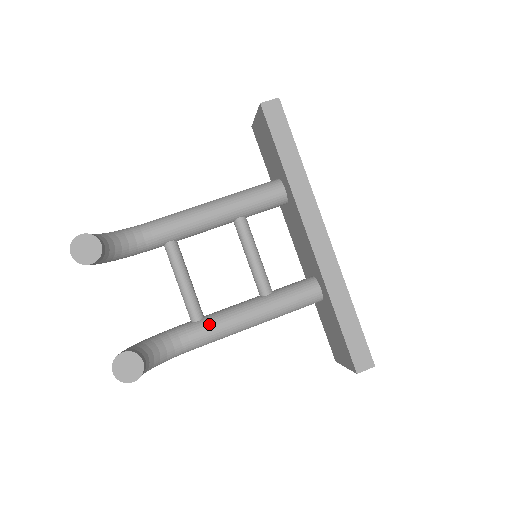
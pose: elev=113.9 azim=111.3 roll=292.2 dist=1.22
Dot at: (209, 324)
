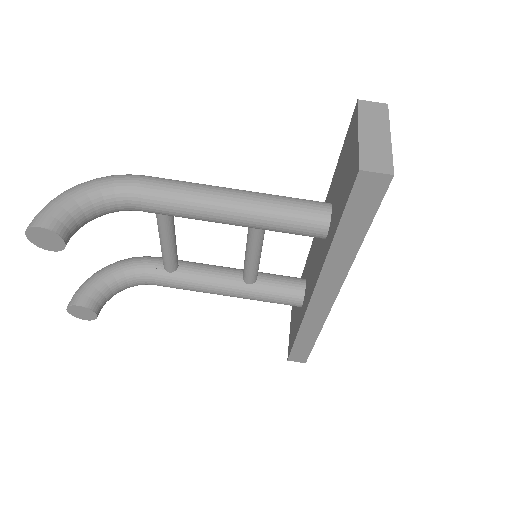
Dot at: (178, 282)
